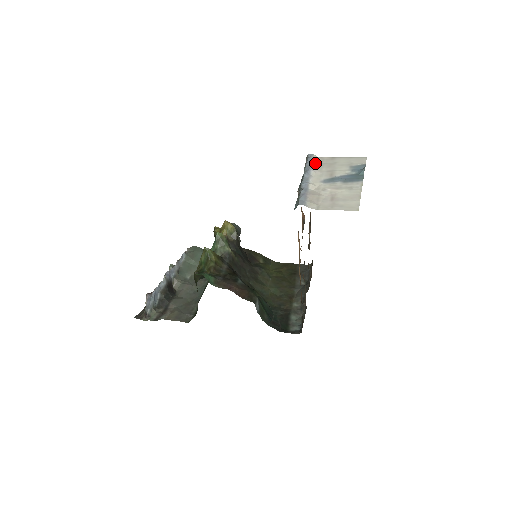
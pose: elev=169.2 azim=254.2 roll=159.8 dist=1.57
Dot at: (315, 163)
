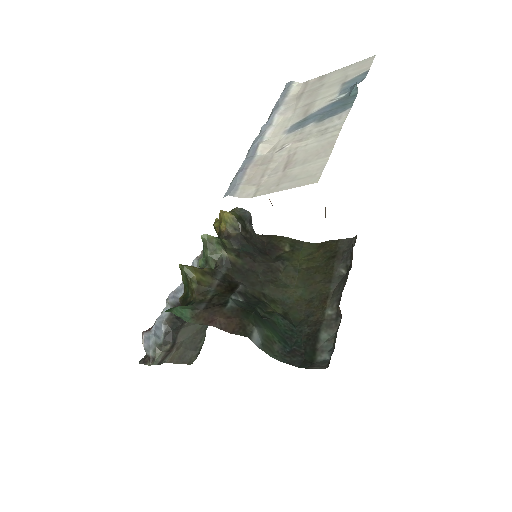
Dot at: (290, 97)
